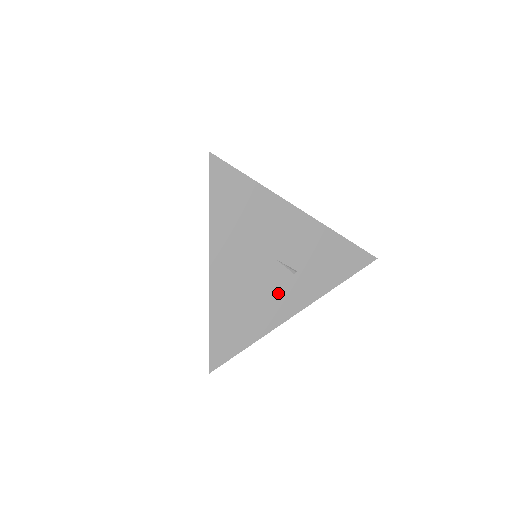
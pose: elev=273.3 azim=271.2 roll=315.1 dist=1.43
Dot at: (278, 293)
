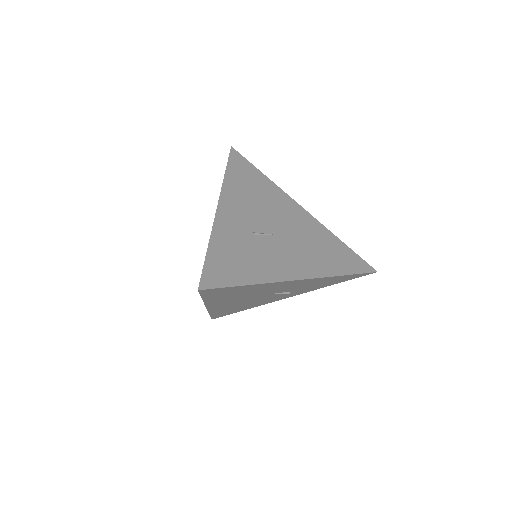
Dot at: (271, 298)
